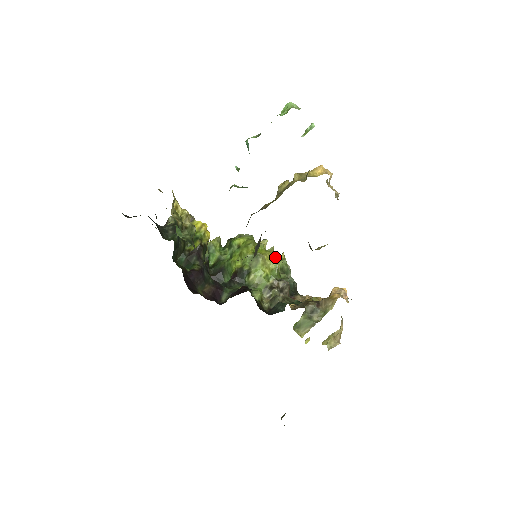
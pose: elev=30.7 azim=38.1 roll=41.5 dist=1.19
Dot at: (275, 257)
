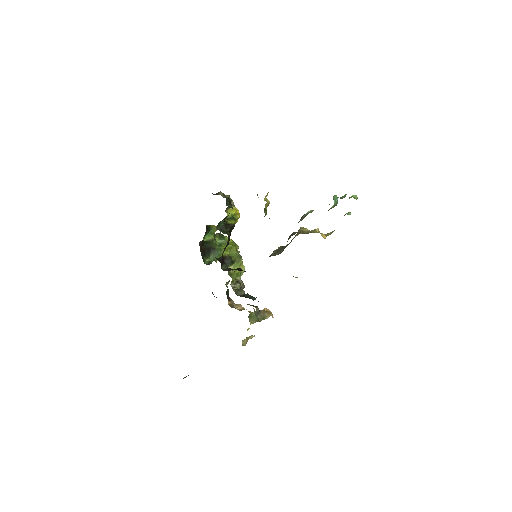
Dot at: occluded
